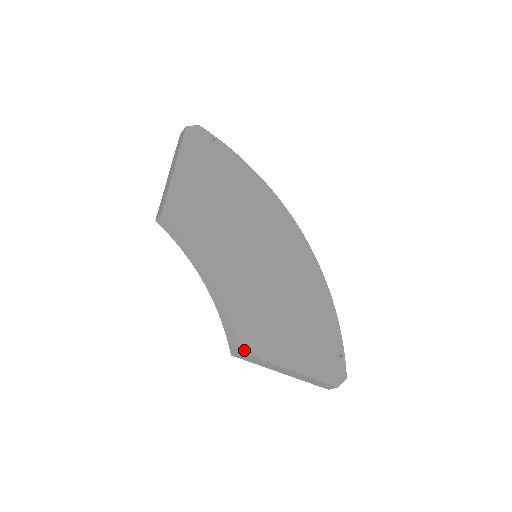
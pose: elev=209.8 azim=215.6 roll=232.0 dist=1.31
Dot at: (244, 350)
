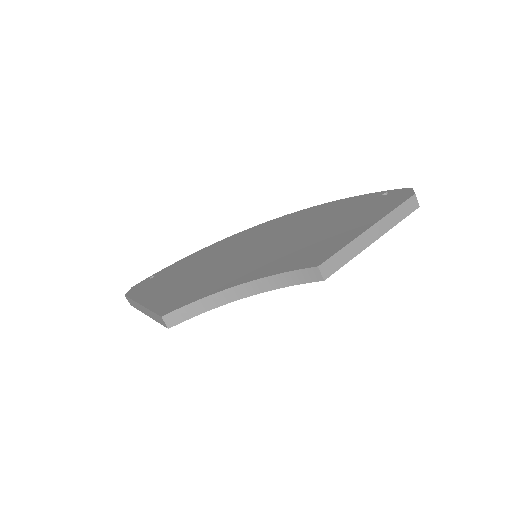
Dot at: (320, 263)
